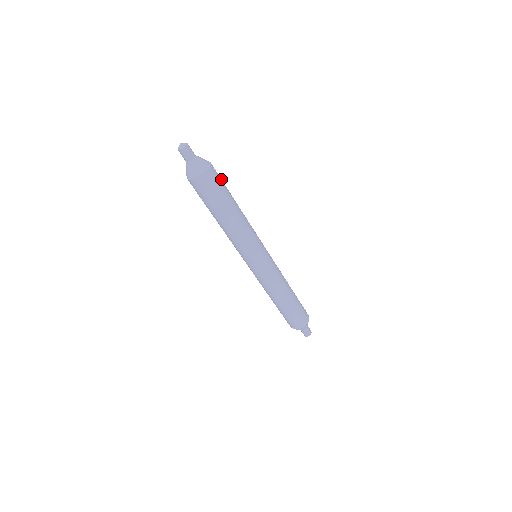
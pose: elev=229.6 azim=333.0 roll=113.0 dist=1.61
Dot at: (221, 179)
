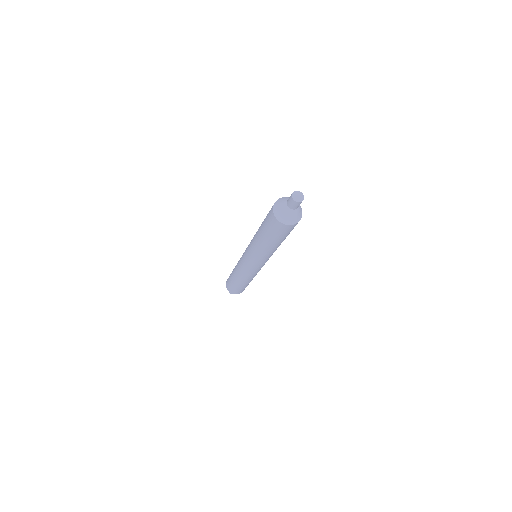
Dot at: occluded
